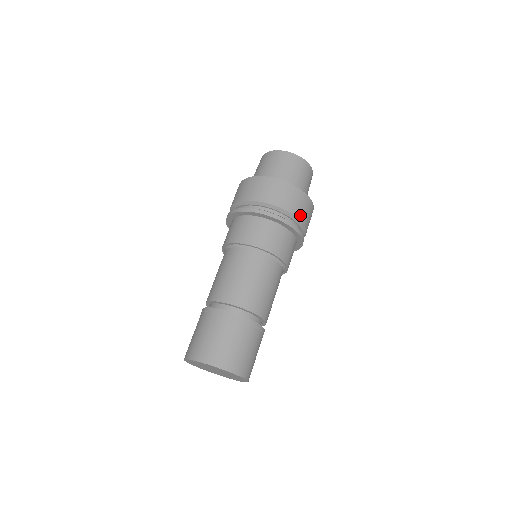
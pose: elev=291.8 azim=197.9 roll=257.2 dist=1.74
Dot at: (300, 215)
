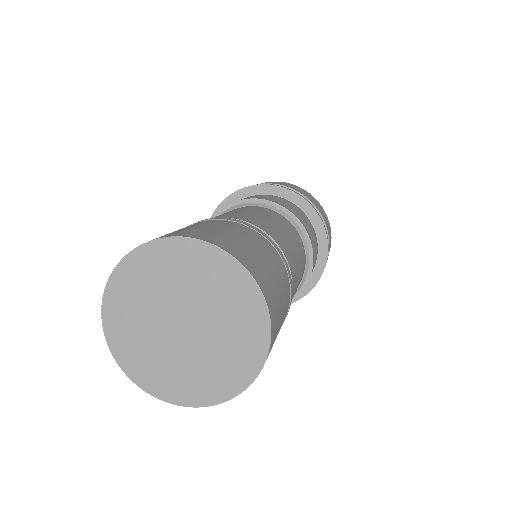
Dot at: (306, 196)
